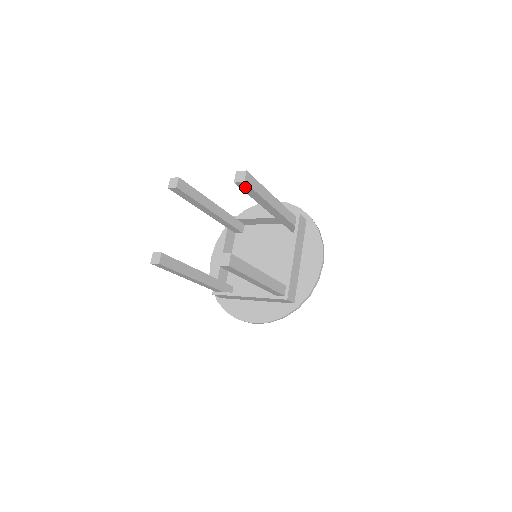
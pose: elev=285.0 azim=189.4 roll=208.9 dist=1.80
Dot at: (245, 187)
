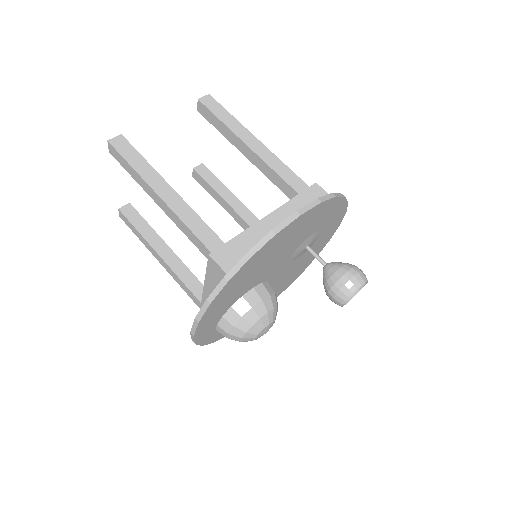
Dot at: (207, 113)
